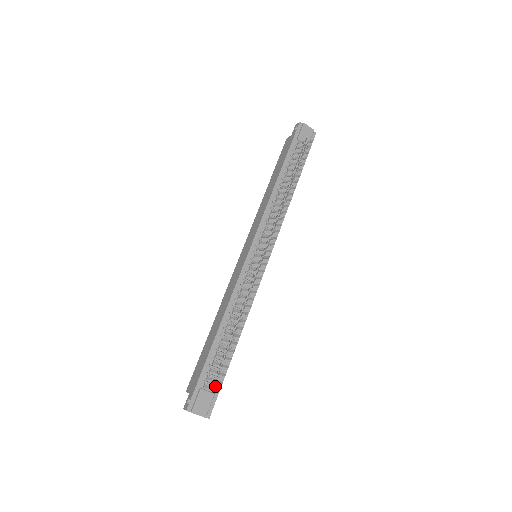
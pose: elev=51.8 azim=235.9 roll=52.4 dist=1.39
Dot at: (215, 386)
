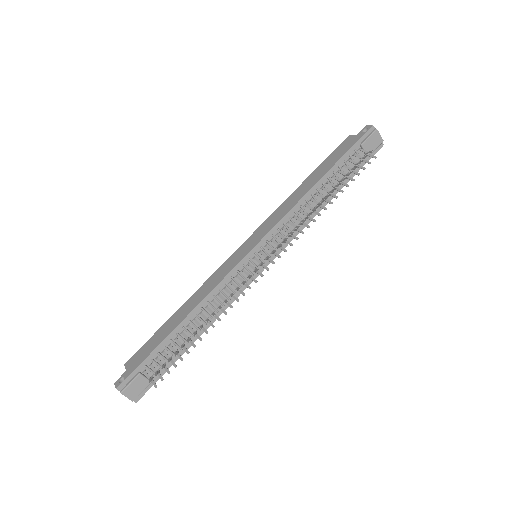
Dot at: occluded
